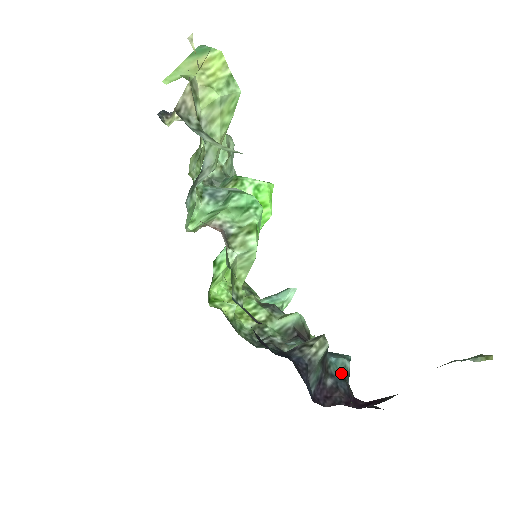
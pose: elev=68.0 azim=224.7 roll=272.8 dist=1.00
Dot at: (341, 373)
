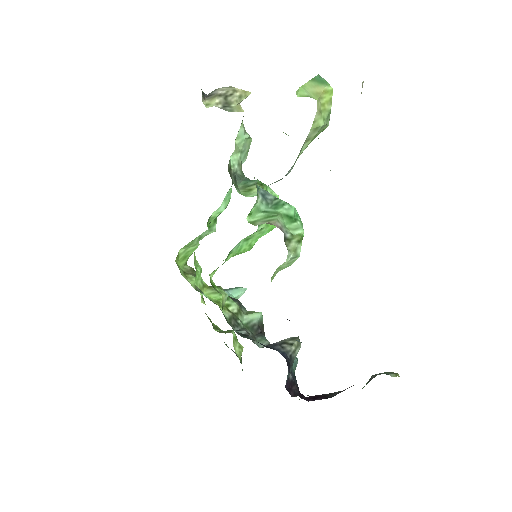
Dot at: (294, 370)
